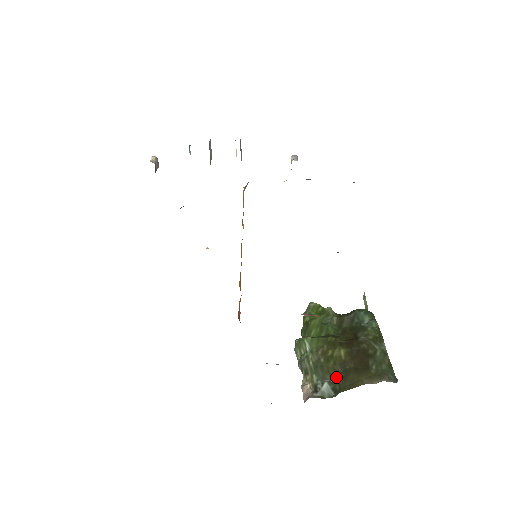
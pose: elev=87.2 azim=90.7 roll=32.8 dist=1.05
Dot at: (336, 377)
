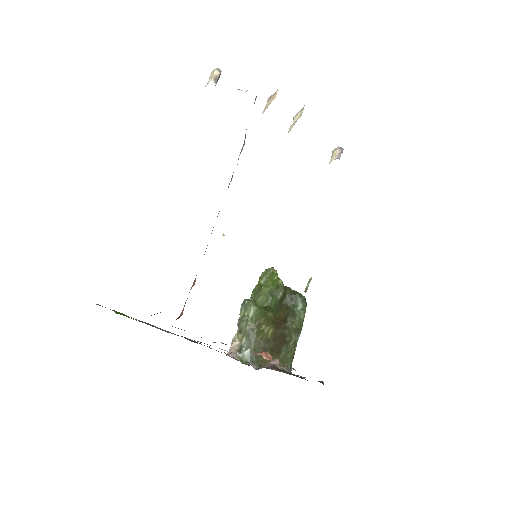
Dot at: (257, 349)
